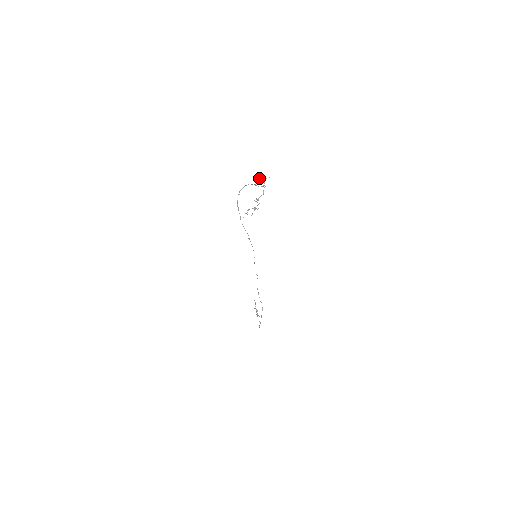
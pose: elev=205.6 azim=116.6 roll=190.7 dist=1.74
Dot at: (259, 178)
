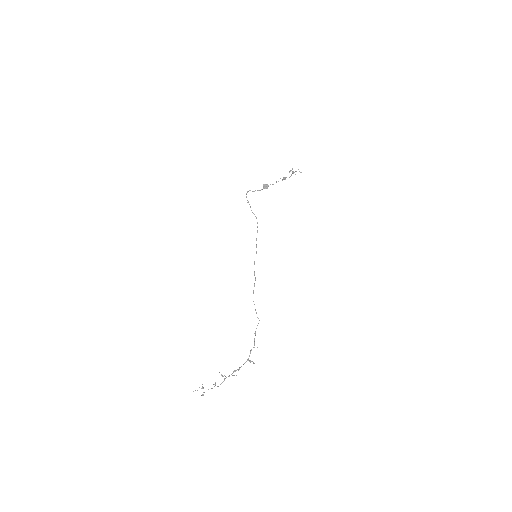
Dot at: (266, 184)
